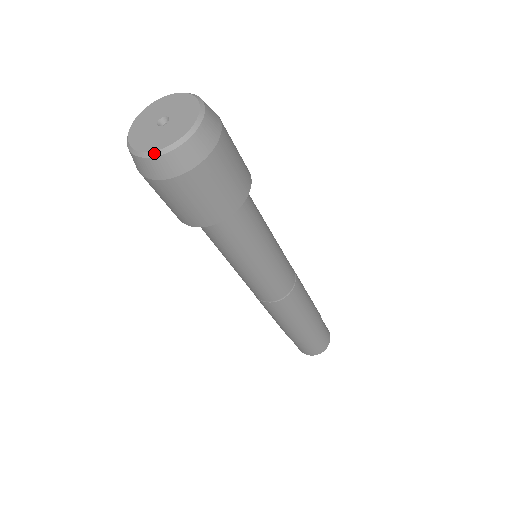
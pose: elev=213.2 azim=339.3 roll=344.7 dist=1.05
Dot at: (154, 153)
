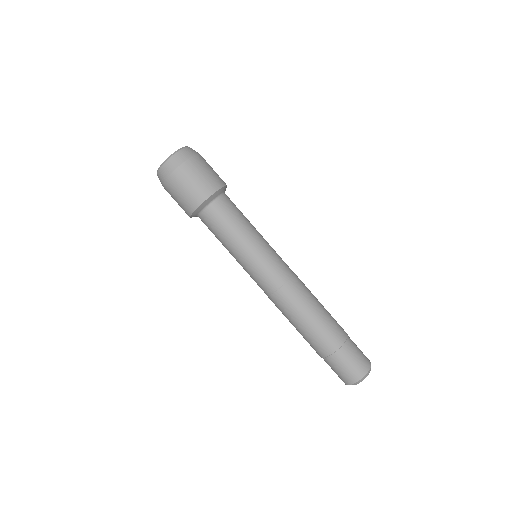
Dot at: (165, 161)
